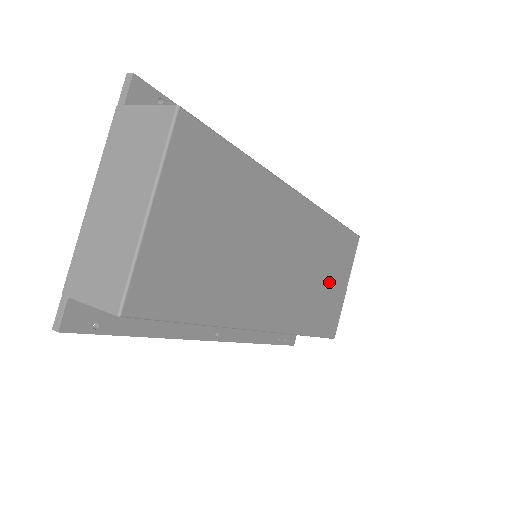
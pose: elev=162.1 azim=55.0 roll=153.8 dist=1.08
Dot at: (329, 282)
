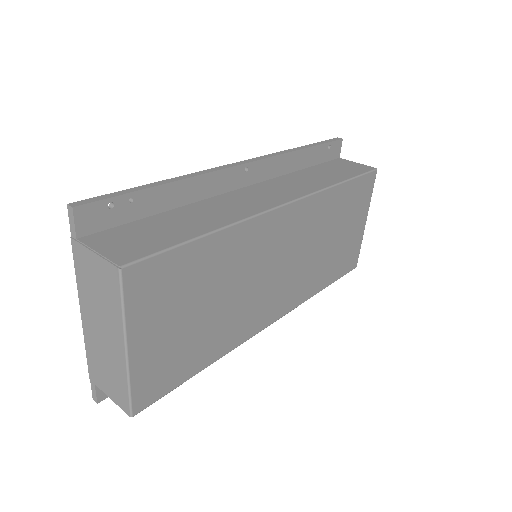
Dot at: (341, 236)
